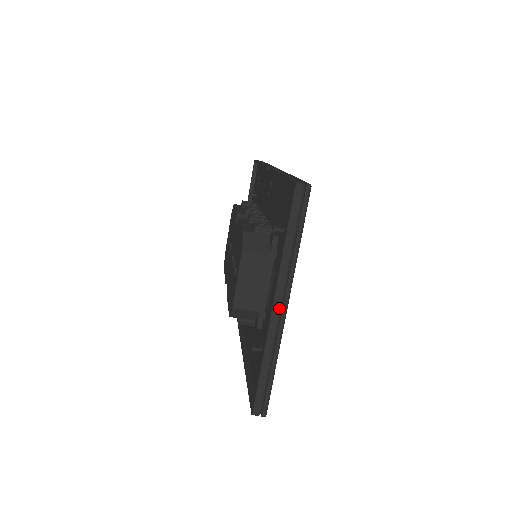
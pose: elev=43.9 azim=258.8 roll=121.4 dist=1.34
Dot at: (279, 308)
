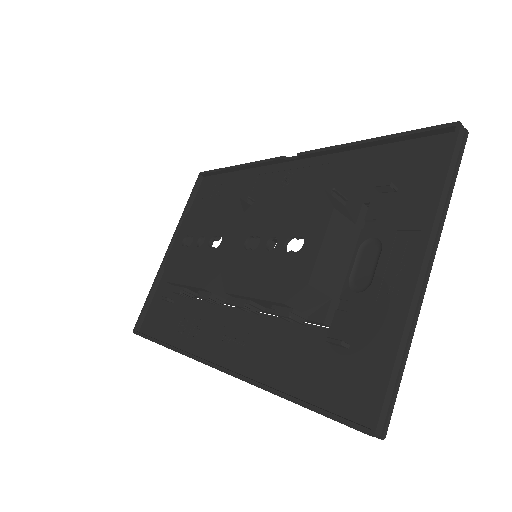
Dot at: (426, 269)
